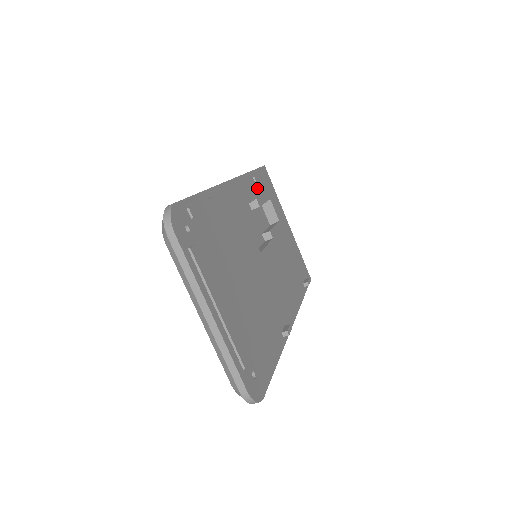
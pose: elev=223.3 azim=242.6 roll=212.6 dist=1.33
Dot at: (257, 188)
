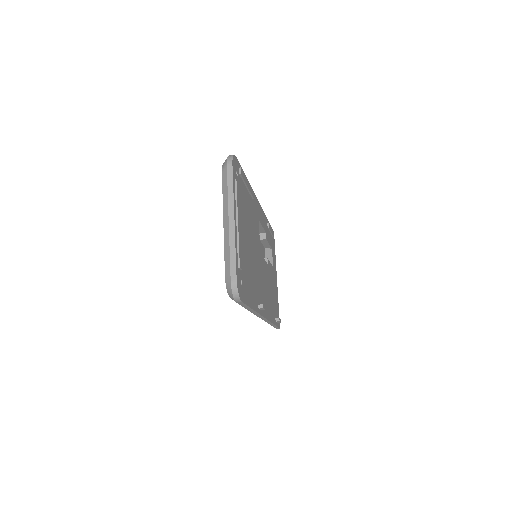
Dot at: (268, 231)
